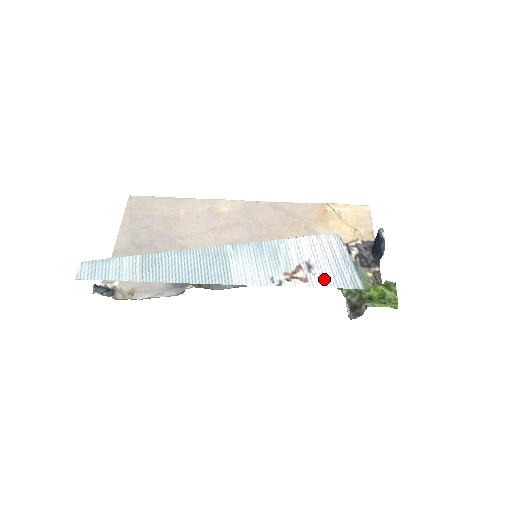
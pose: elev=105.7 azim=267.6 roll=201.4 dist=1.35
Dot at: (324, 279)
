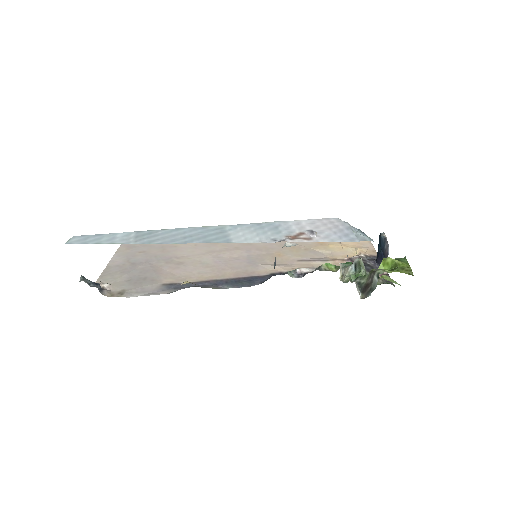
Dot at: (329, 238)
